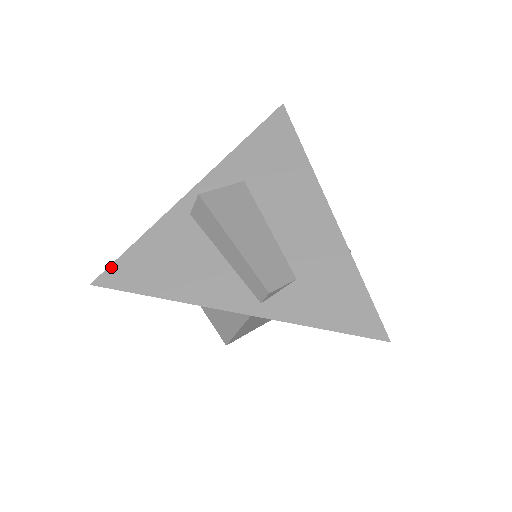
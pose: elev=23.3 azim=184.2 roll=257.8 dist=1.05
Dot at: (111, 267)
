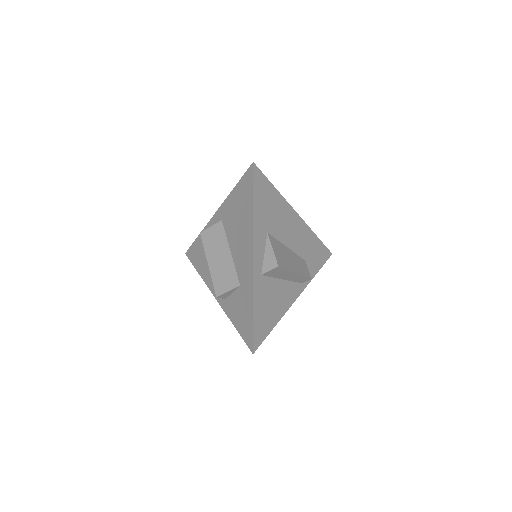
Dot at: (254, 337)
